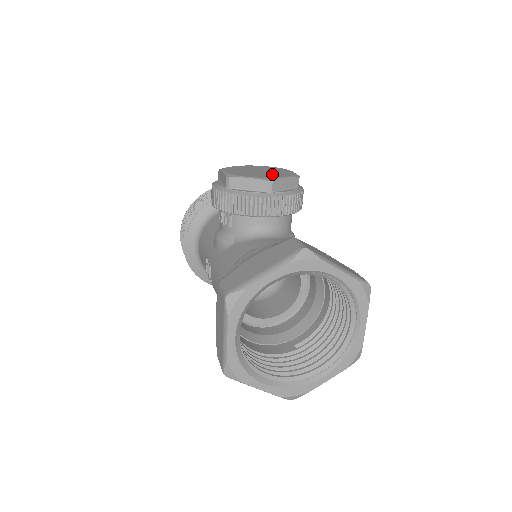
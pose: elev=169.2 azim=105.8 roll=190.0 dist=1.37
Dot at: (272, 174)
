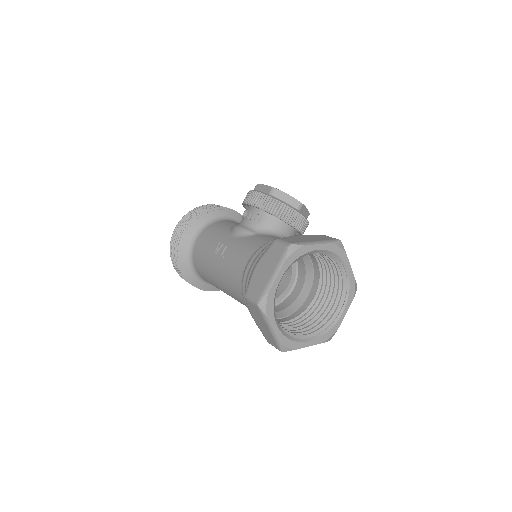
Dot at: occluded
